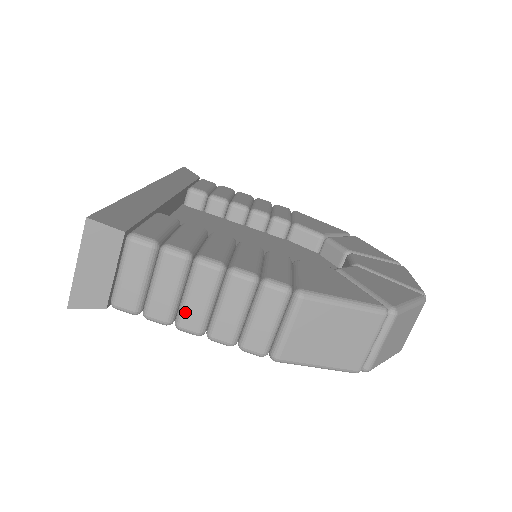
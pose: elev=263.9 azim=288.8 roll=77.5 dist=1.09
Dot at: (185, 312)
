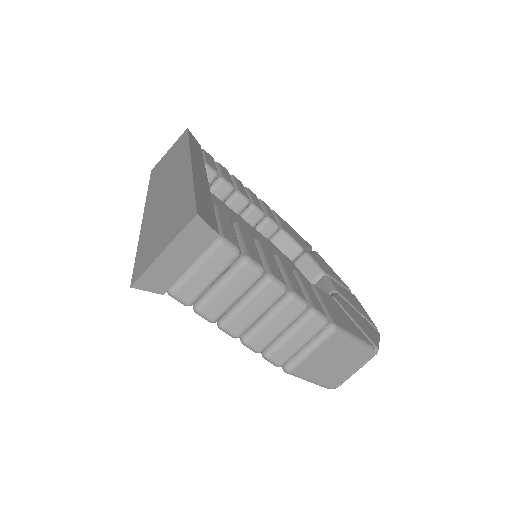
Dot at: (235, 317)
